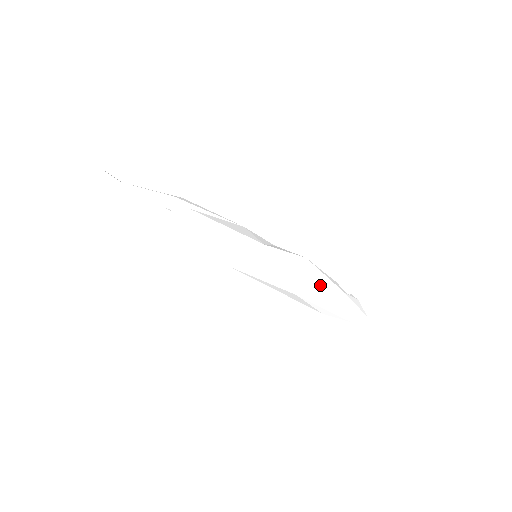
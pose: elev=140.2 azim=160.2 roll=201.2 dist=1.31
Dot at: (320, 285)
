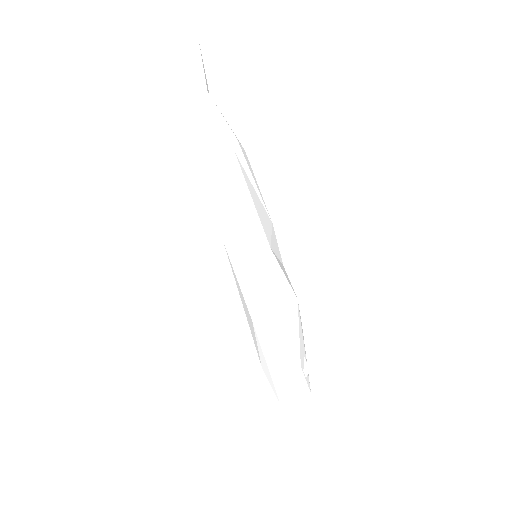
Dot at: (284, 335)
